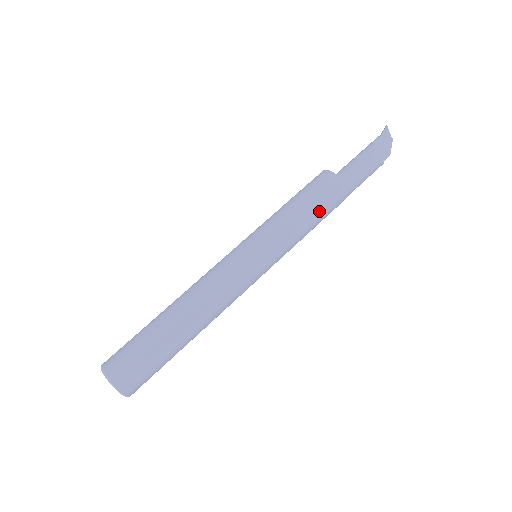
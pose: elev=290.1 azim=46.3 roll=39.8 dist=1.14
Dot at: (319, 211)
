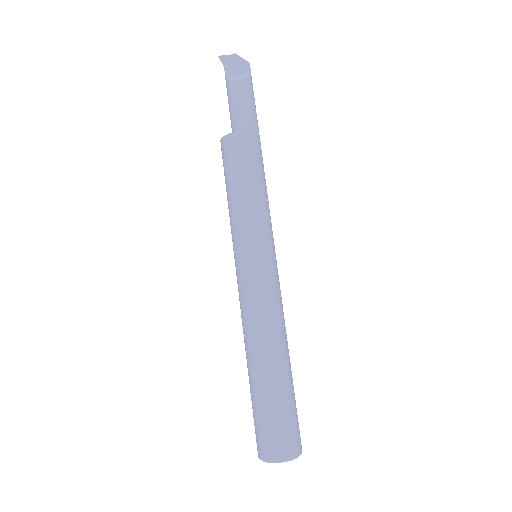
Dot at: (245, 172)
